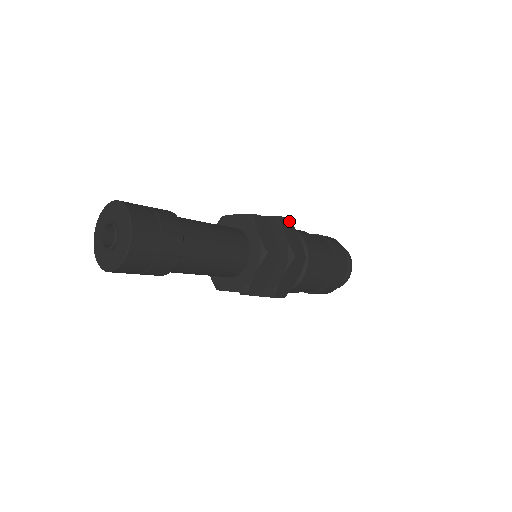
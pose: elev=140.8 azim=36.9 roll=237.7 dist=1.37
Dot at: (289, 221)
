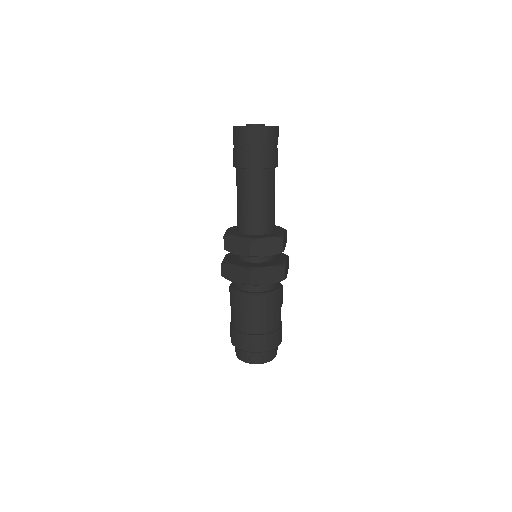
Dot at: occluded
